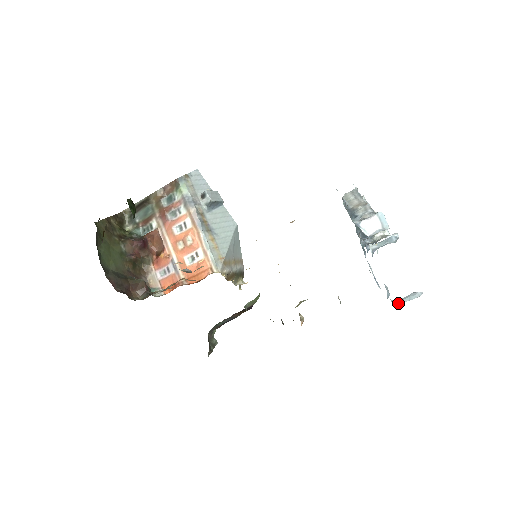
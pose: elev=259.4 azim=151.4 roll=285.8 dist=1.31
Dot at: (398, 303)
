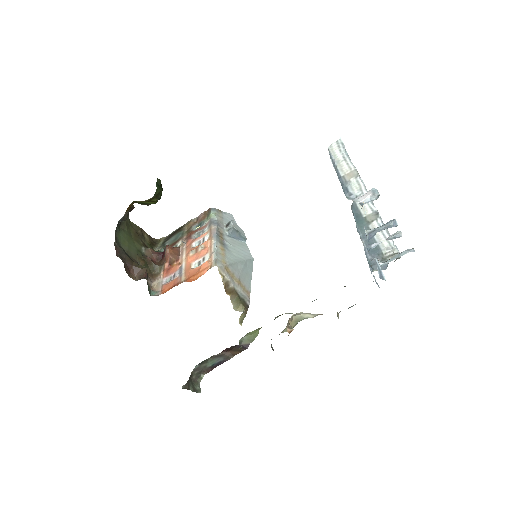
Dot at: (385, 262)
